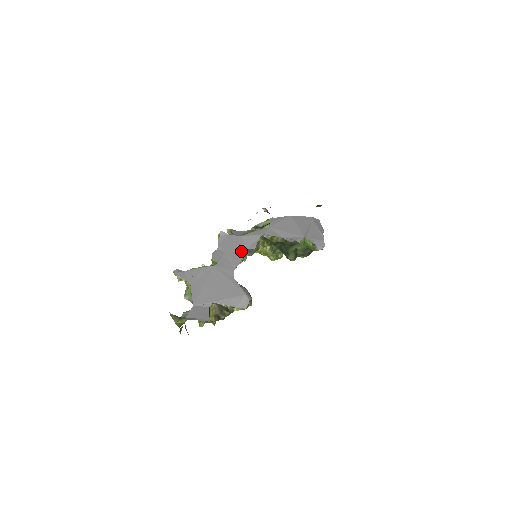
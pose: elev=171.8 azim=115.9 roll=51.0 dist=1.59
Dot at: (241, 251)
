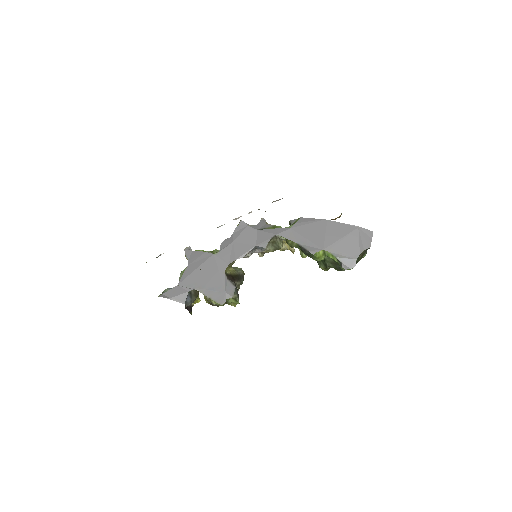
Dot at: (248, 246)
